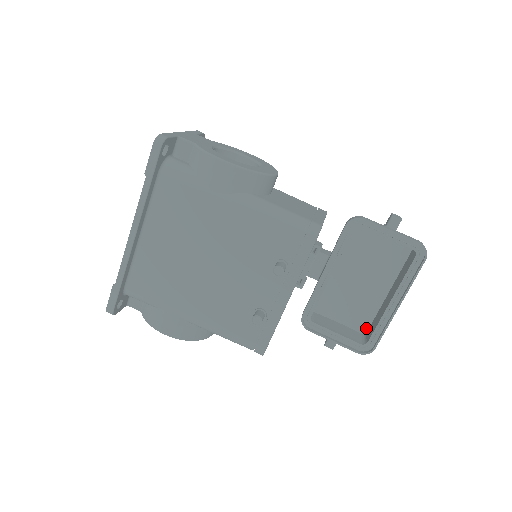
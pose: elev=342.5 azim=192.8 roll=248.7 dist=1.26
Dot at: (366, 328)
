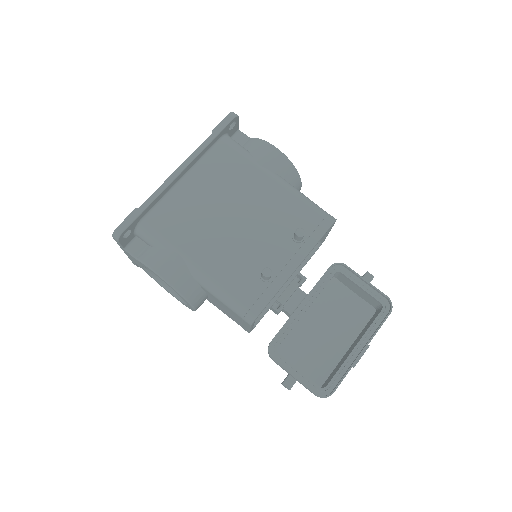
Dot at: (322, 381)
